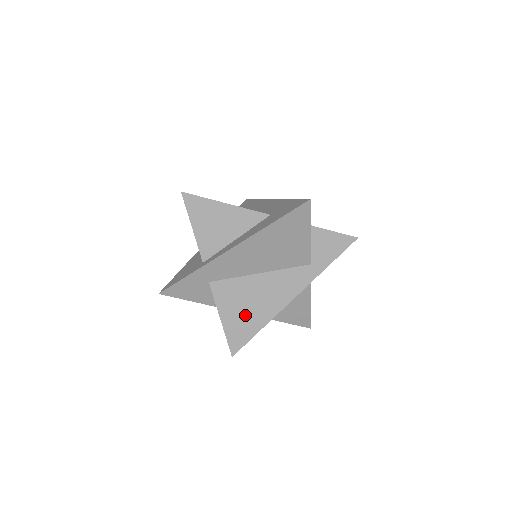
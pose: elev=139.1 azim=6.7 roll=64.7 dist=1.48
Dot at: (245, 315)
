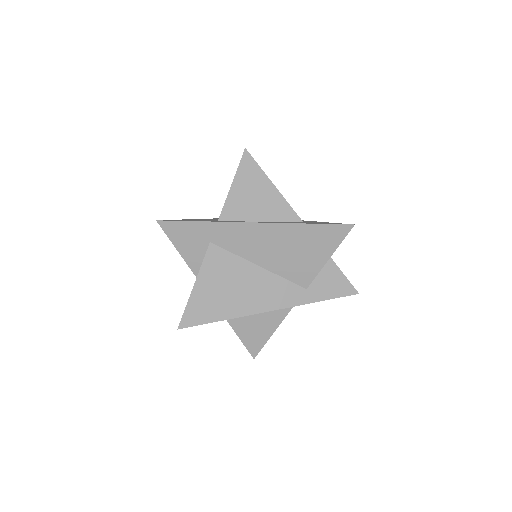
Dot at: (219, 296)
